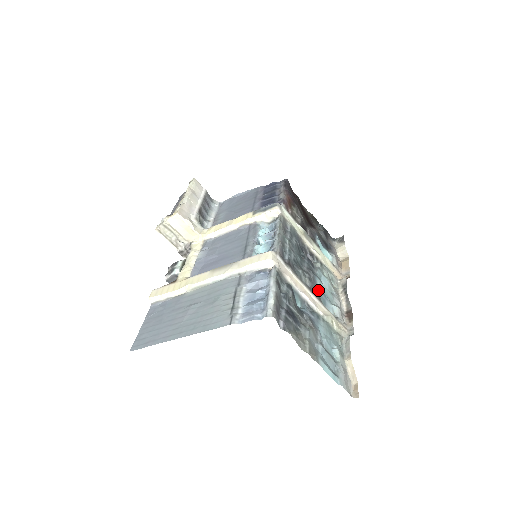
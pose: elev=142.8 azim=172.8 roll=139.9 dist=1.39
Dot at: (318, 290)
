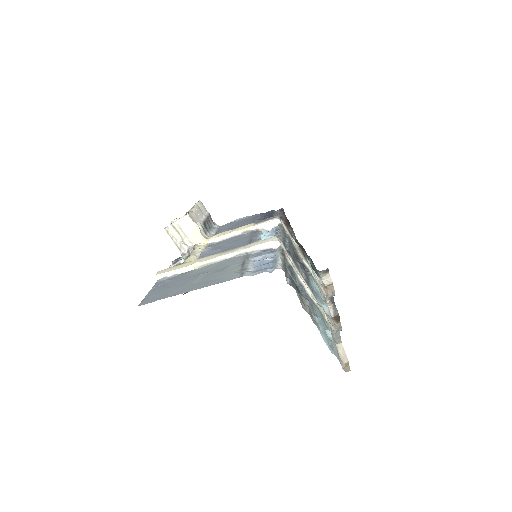
Dot at: (311, 287)
